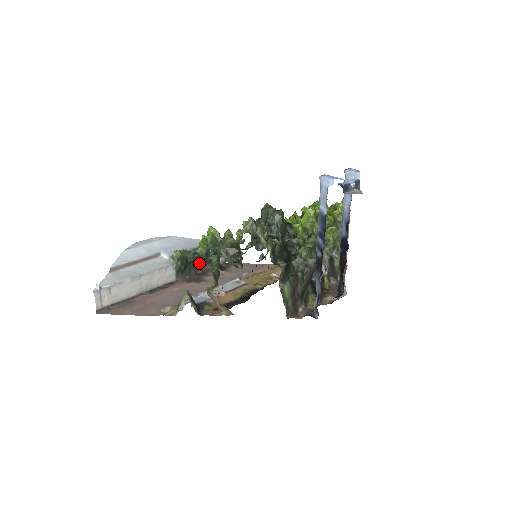
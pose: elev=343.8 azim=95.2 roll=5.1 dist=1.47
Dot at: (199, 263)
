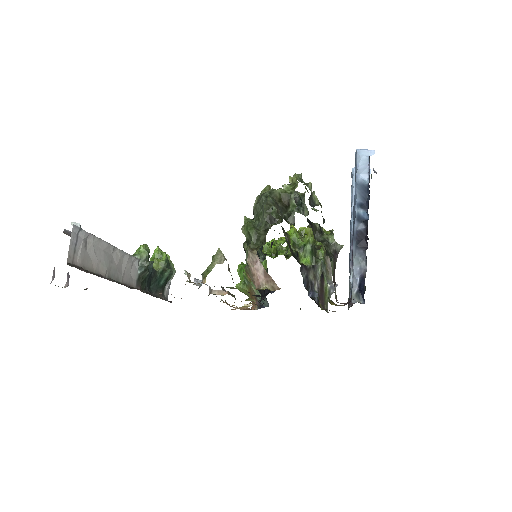
Dot at: (150, 285)
